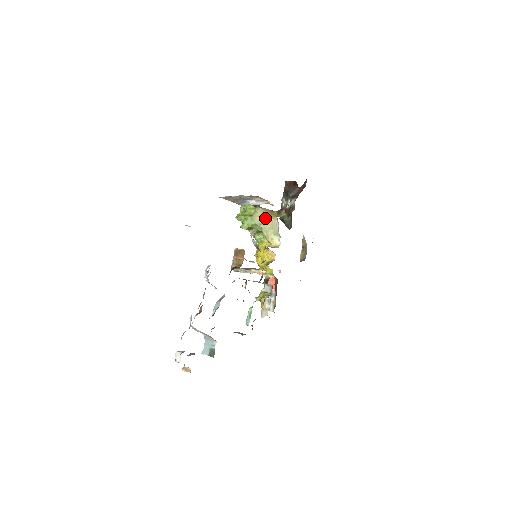
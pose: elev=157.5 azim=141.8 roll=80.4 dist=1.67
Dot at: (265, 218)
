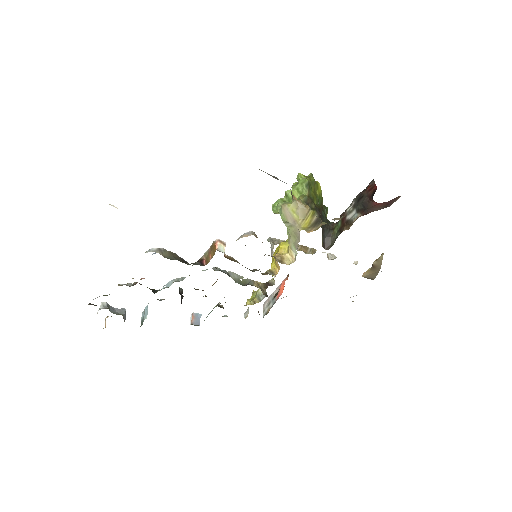
Dot at: (292, 219)
